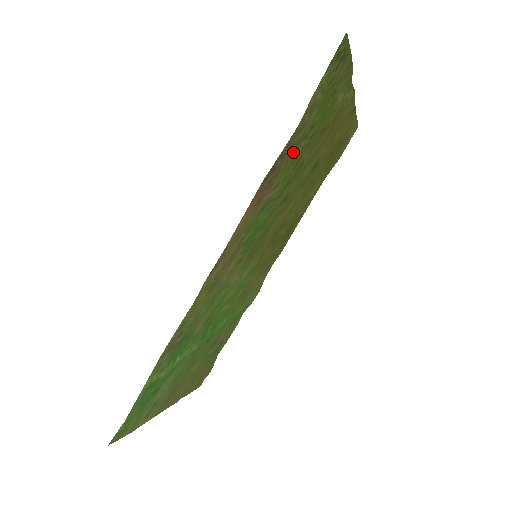
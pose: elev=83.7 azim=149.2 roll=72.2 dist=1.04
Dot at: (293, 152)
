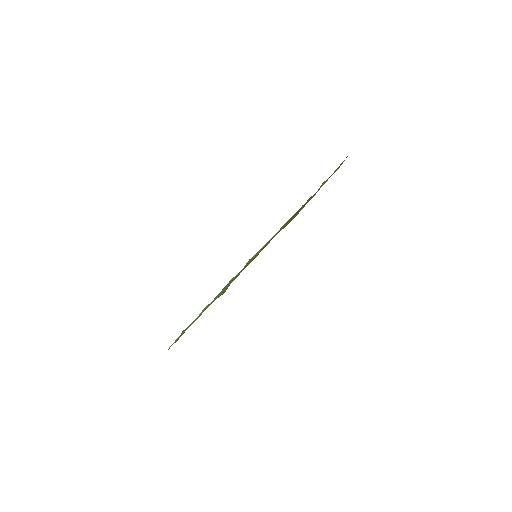
Dot at: occluded
